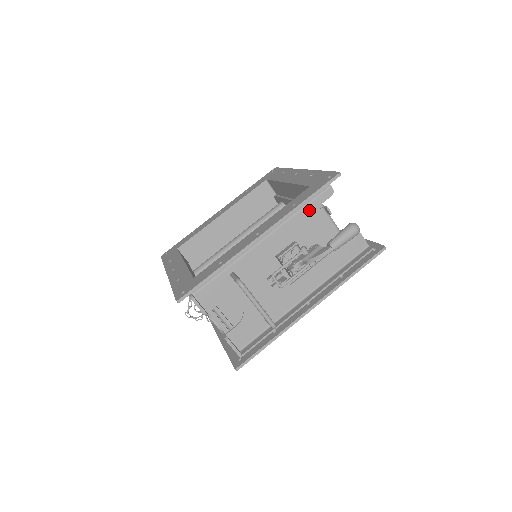
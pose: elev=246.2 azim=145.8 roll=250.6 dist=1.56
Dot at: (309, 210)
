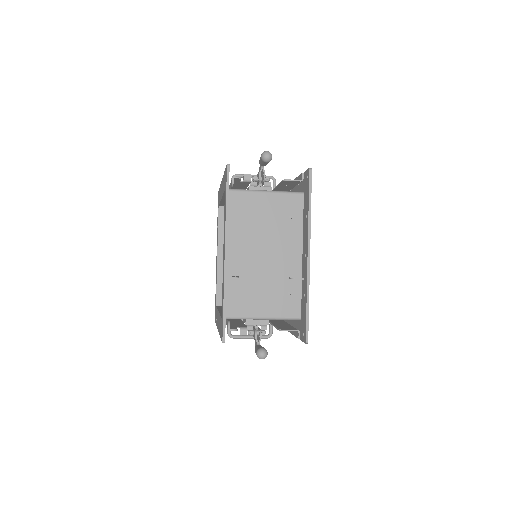
Dot at: occluded
